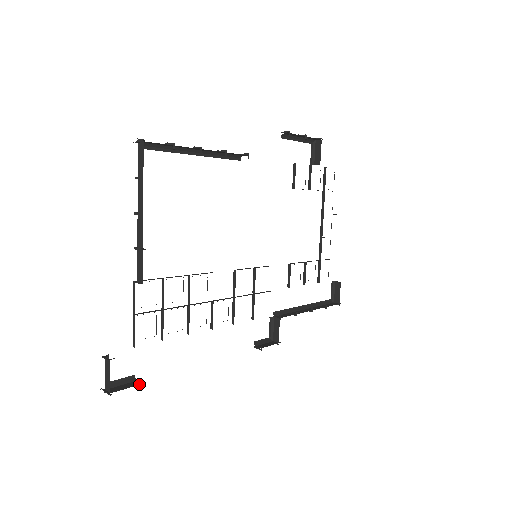
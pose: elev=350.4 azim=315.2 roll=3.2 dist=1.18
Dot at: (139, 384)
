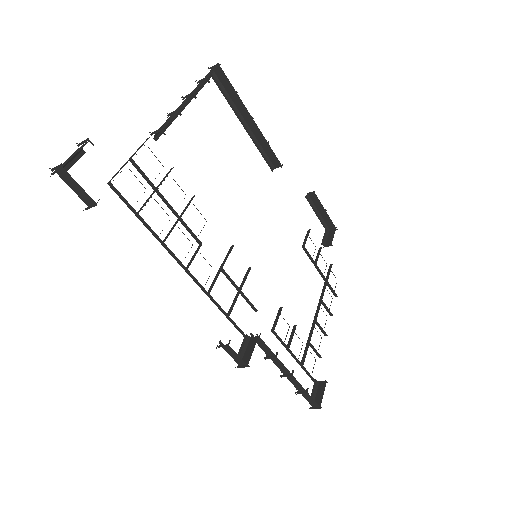
Dot at: occluded
